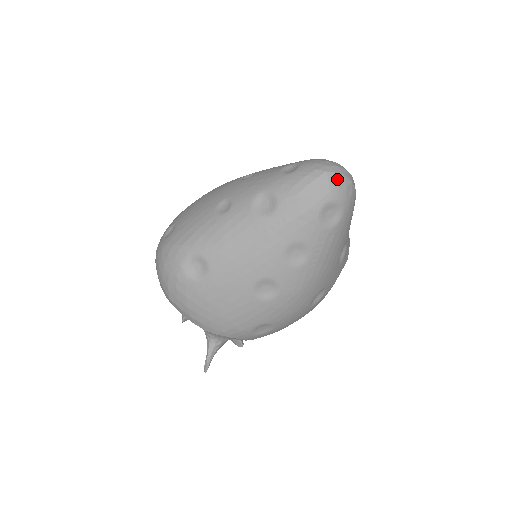
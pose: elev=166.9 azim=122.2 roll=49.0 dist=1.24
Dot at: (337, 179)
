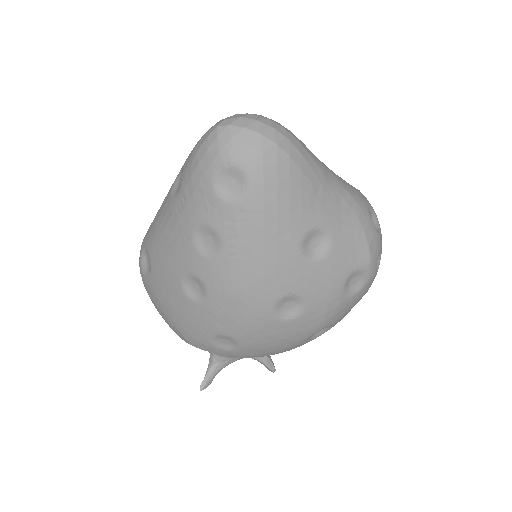
Dot at: (230, 133)
